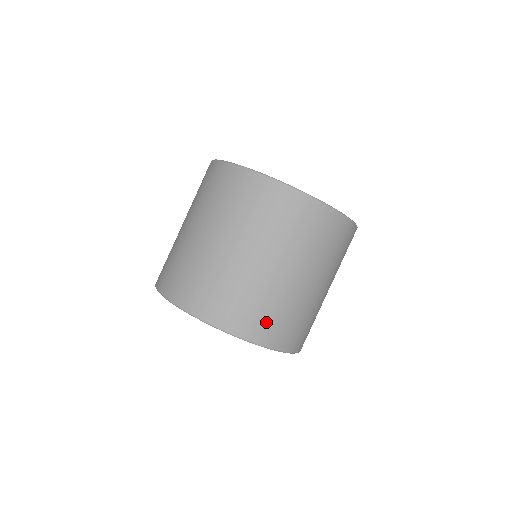
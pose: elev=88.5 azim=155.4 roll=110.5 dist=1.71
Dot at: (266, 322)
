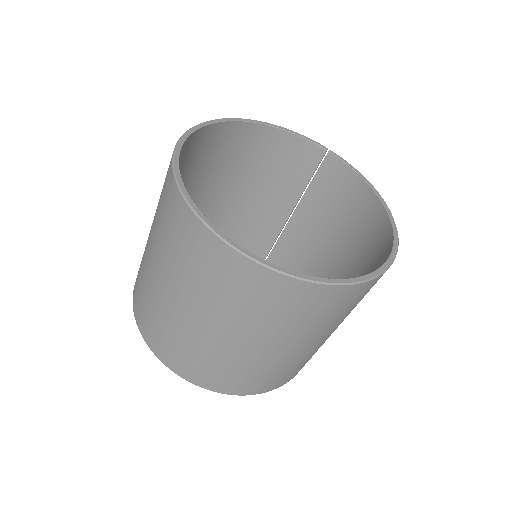
Dot at: (185, 360)
